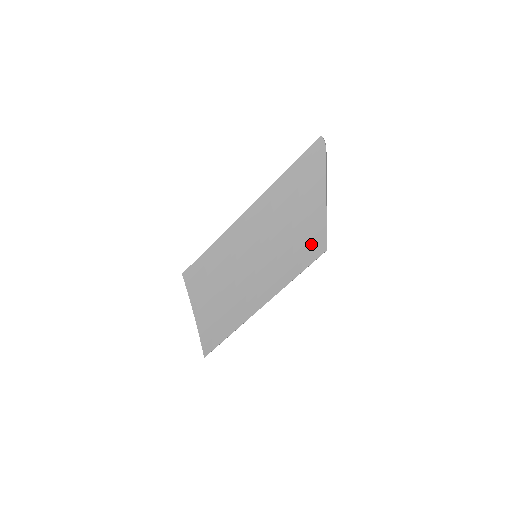
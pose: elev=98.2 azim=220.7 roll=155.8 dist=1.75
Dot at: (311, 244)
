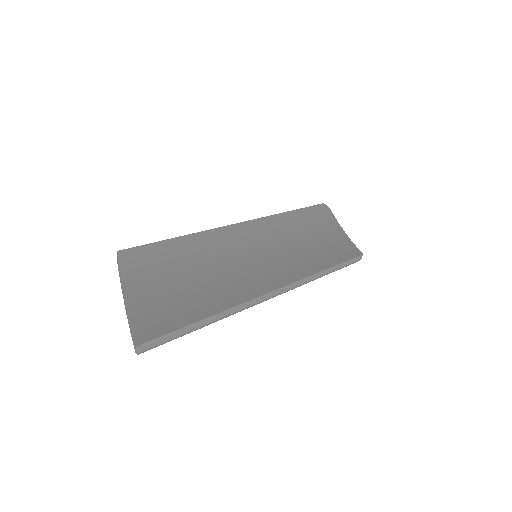
Dot at: (339, 250)
